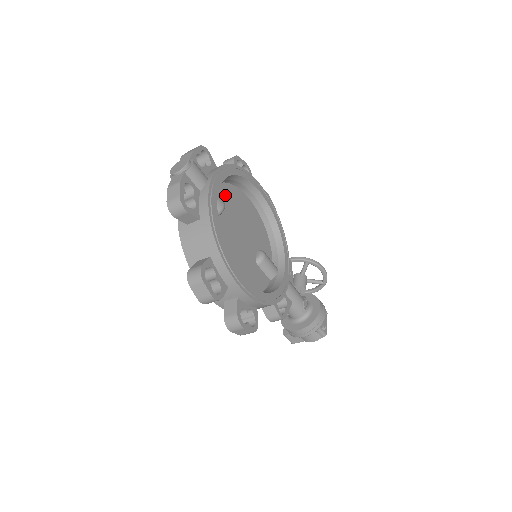
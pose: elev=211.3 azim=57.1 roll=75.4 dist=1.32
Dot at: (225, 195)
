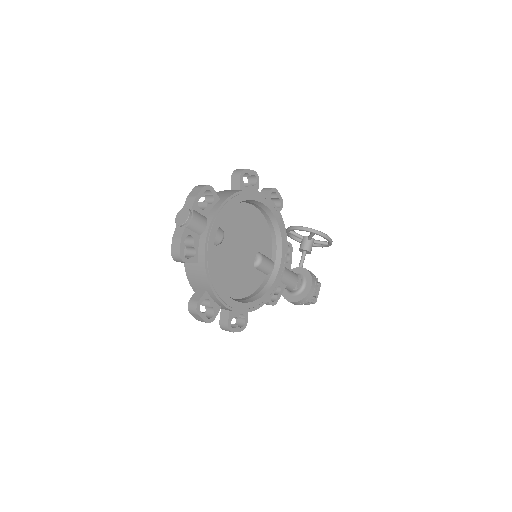
Dot at: (227, 219)
